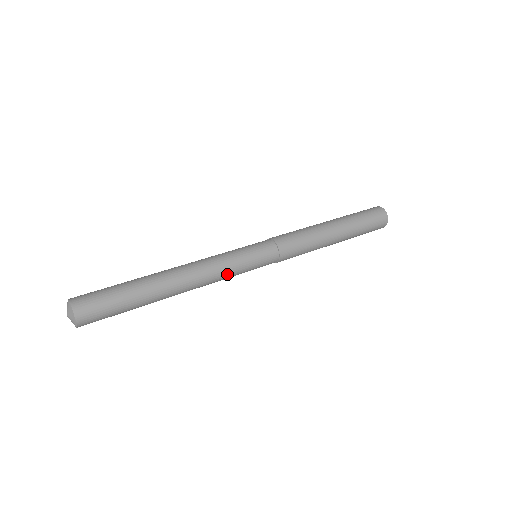
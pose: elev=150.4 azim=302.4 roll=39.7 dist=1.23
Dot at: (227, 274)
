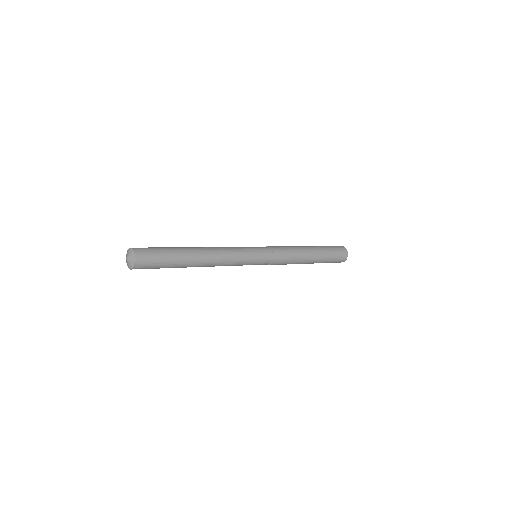
Dot at: (236, 251)
